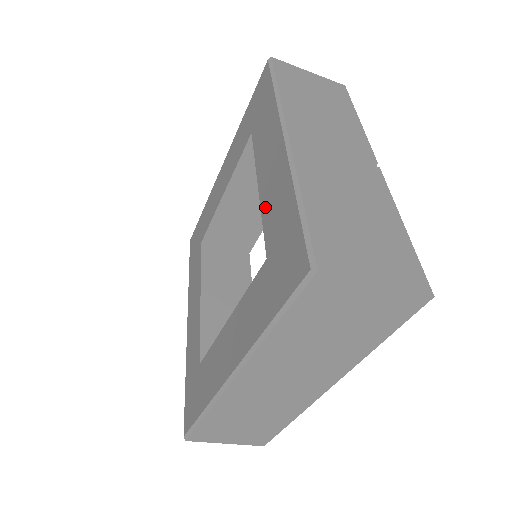
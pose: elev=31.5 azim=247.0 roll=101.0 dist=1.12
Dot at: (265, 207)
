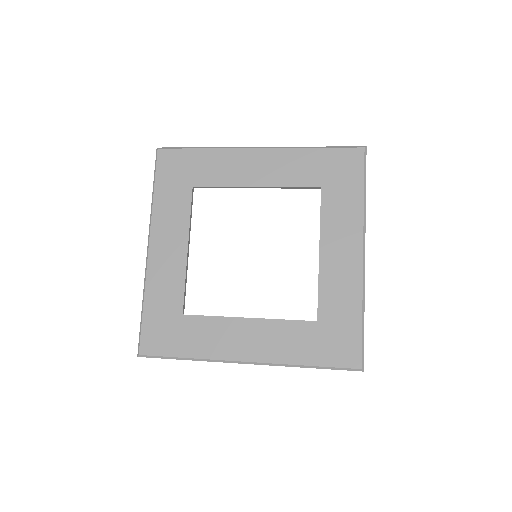
Dot at: (326, 281)
